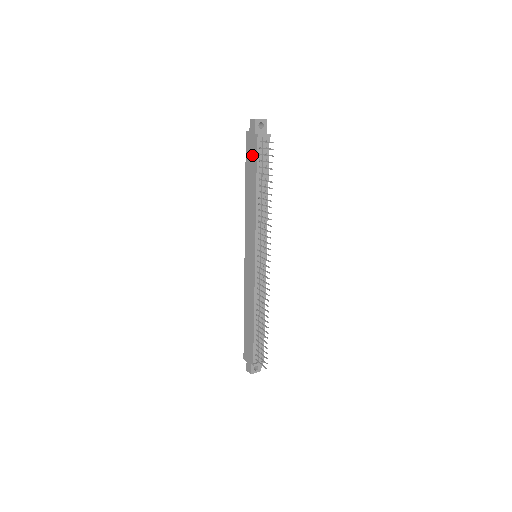
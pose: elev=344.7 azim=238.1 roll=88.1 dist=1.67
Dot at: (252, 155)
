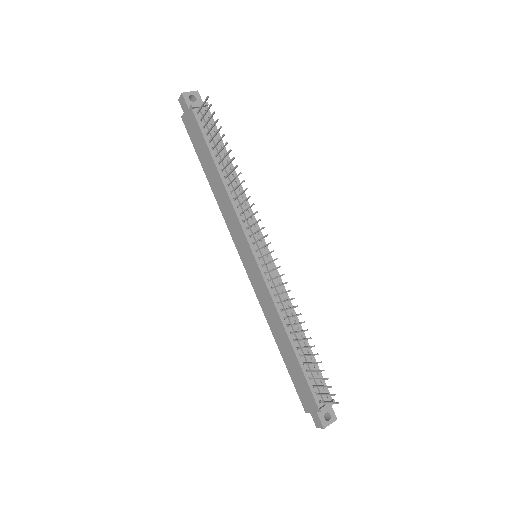
Dot at: (196, 135)
